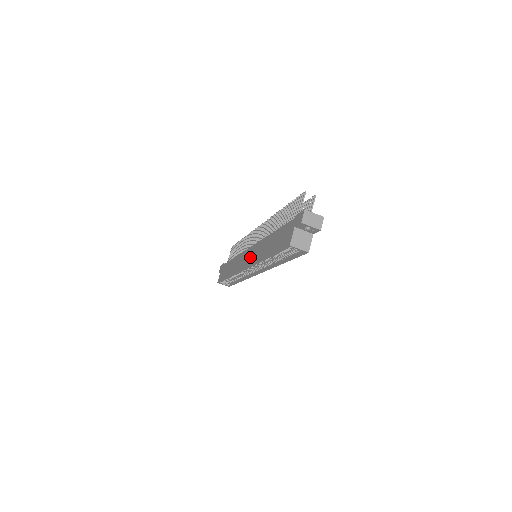
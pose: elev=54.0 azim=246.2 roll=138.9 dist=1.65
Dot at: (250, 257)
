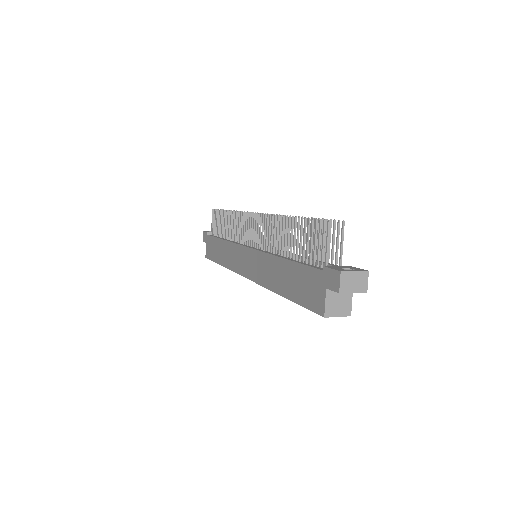
Dot at: (251, 267)
